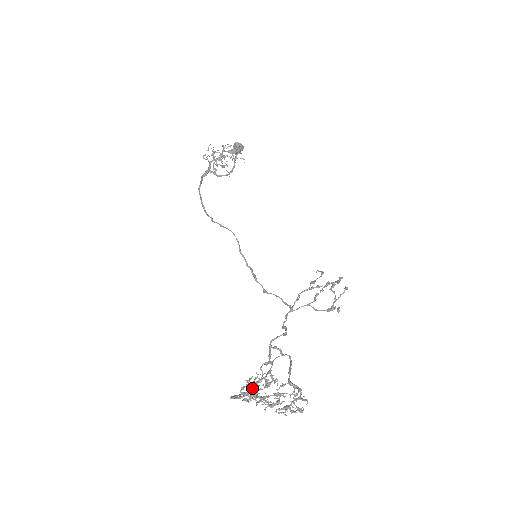
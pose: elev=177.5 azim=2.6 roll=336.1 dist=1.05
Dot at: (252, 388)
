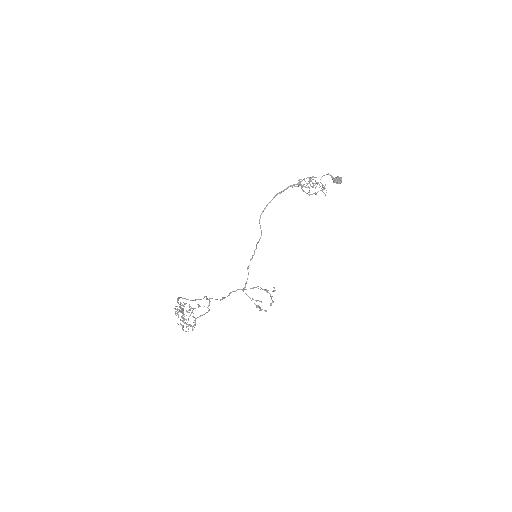
Dot at: (179, 309)
